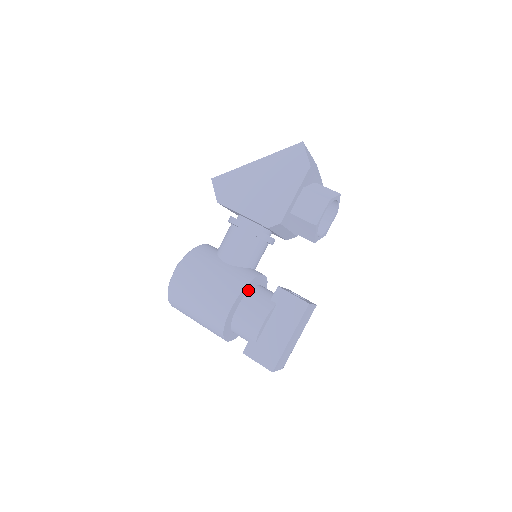
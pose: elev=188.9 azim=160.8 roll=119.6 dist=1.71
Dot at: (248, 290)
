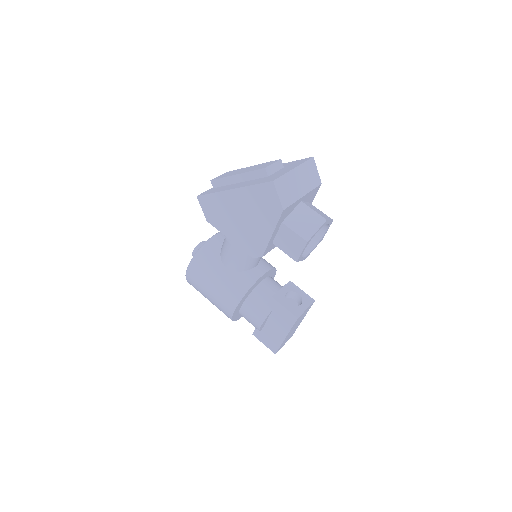
Dot at: (248, 293)
